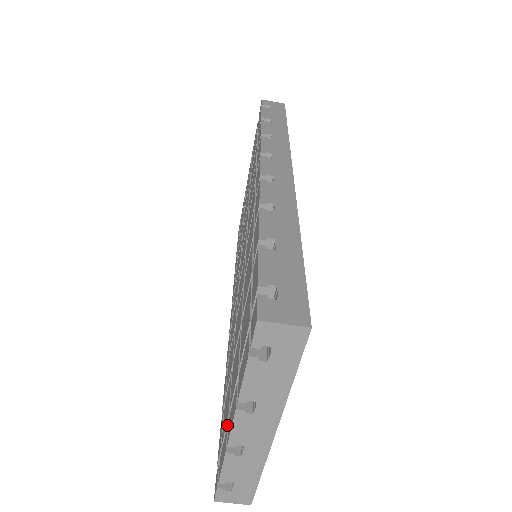
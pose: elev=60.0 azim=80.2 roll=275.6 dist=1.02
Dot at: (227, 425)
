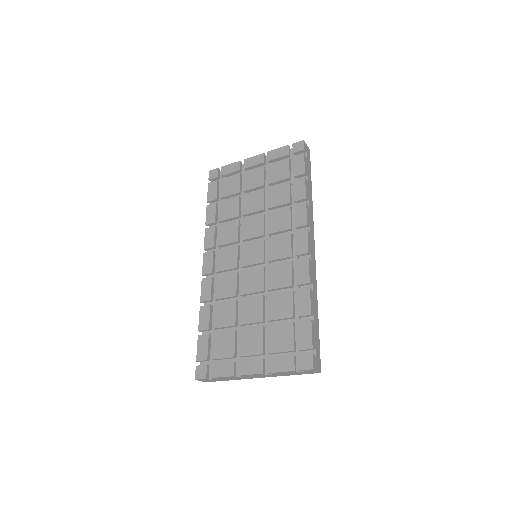
Dot at: (234, 362)
